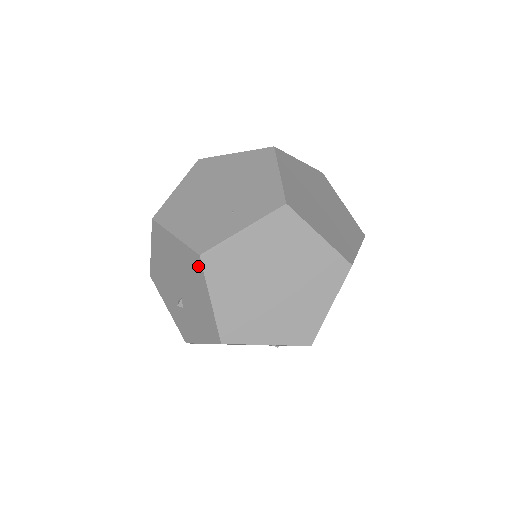
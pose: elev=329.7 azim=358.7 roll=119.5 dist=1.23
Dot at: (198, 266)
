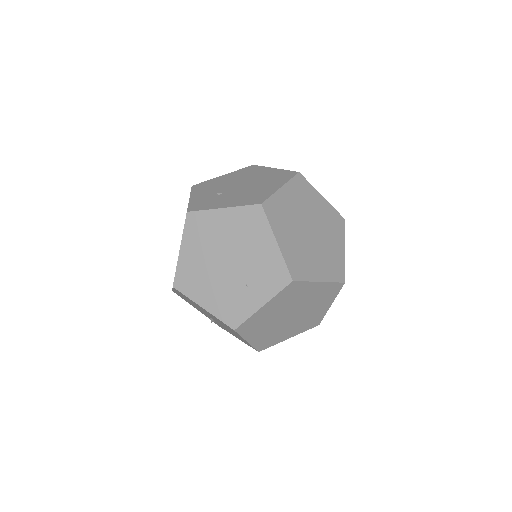
Dot at: (233, 330)
